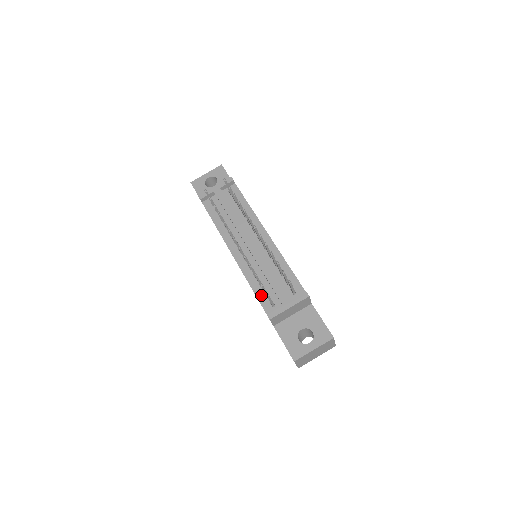
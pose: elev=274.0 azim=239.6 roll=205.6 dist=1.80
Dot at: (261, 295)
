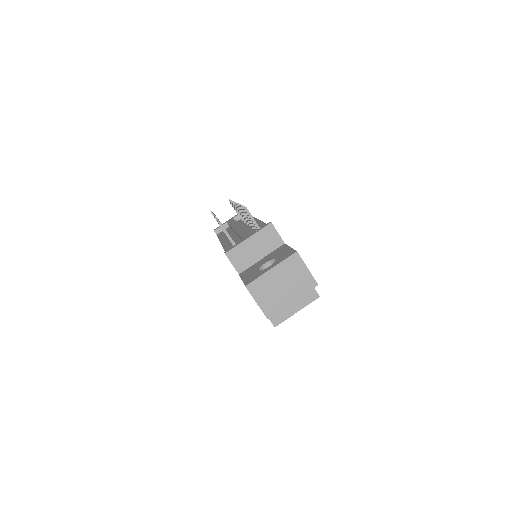
Dot at: occluded
